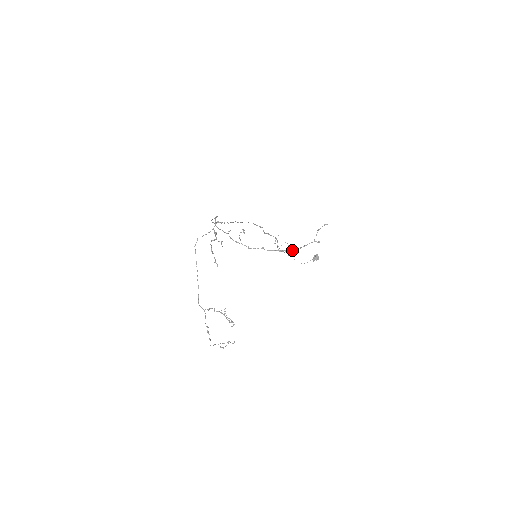
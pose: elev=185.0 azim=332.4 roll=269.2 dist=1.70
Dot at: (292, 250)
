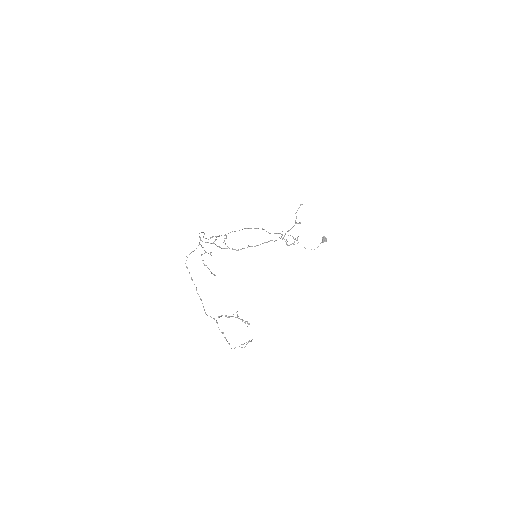
Dot at: occluded
